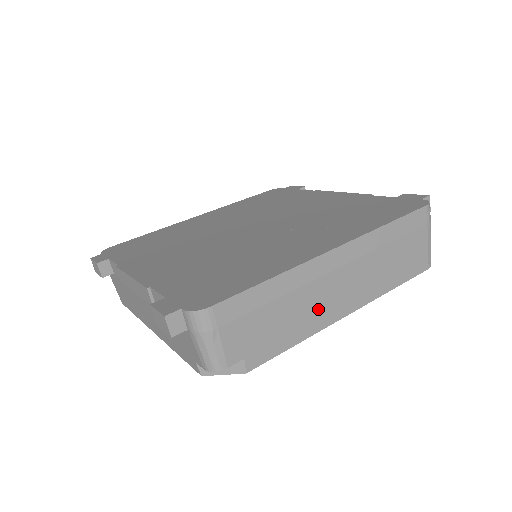
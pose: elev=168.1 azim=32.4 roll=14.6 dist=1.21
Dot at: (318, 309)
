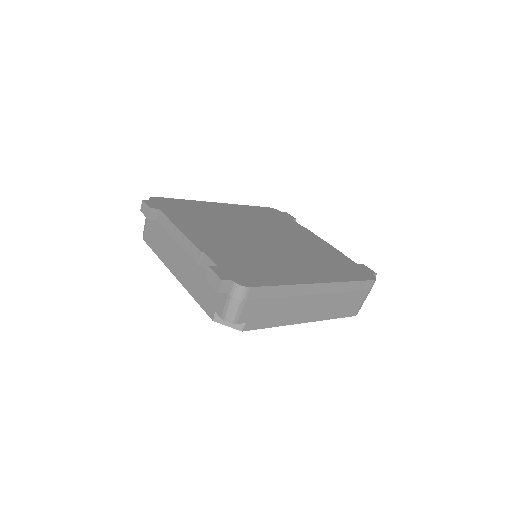
Dot at: (294, 313)
